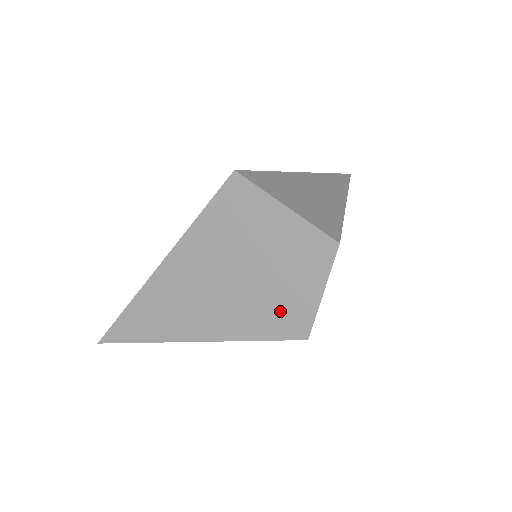
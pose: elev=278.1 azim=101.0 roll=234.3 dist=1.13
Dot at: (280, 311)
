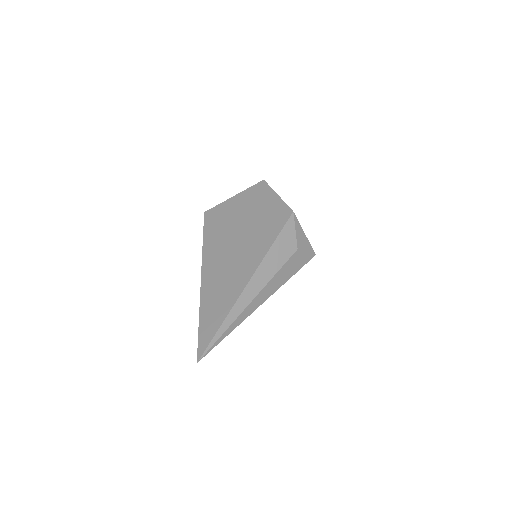
Dot at: (270, 220)
